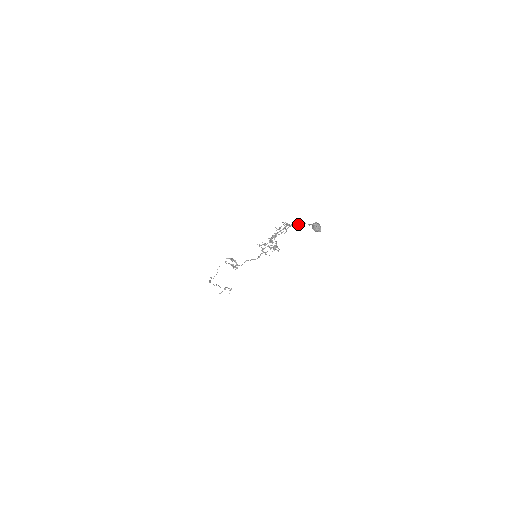
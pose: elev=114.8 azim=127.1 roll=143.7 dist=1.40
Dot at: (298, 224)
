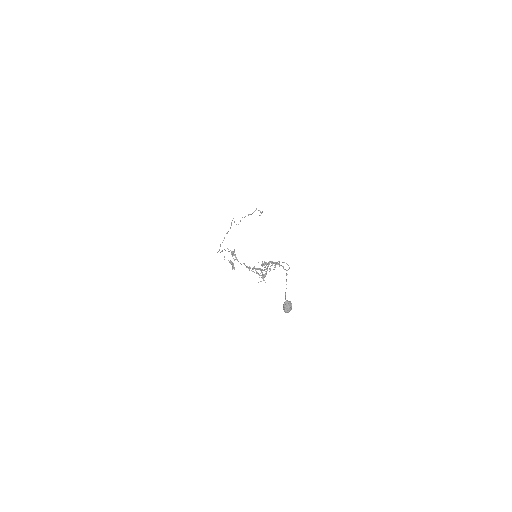
Dot at: occluded
